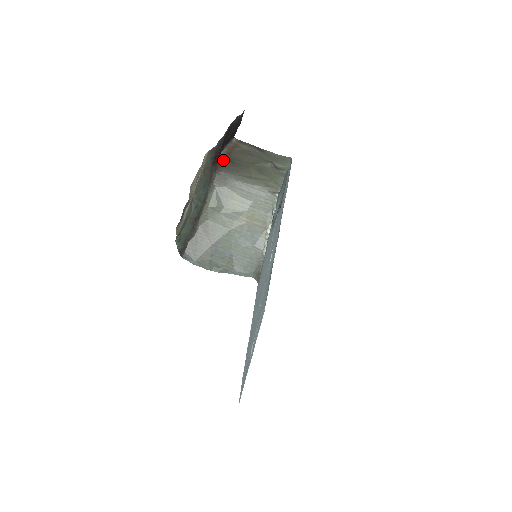
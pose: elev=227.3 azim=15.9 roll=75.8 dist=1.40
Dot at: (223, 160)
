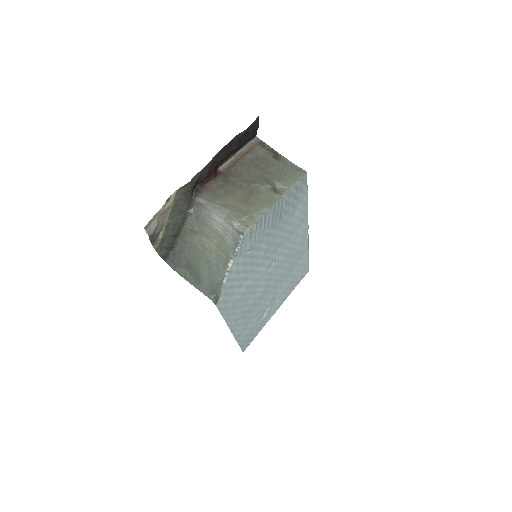
Dot at: (217, 178)
